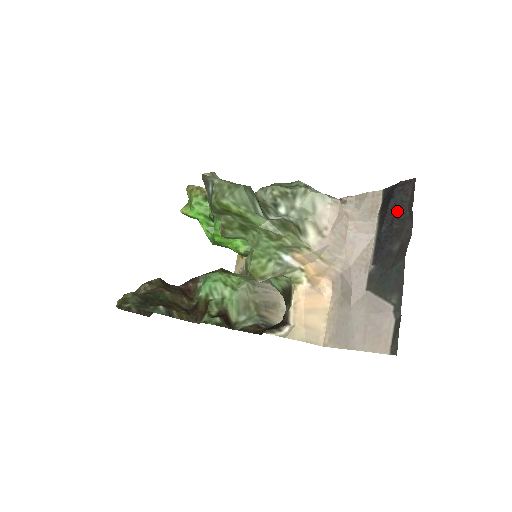
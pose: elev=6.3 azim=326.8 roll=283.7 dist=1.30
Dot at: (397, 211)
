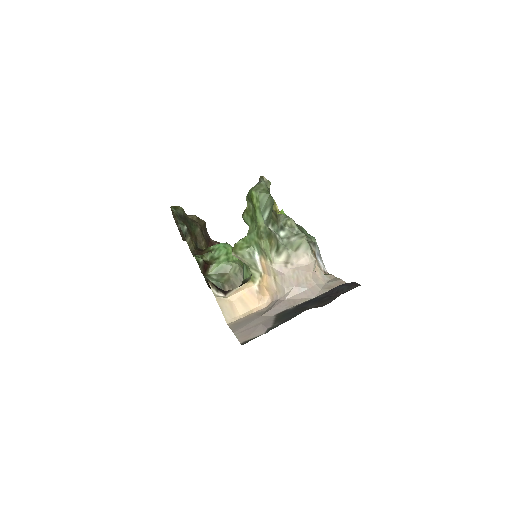
Dot at: (335, 292)
